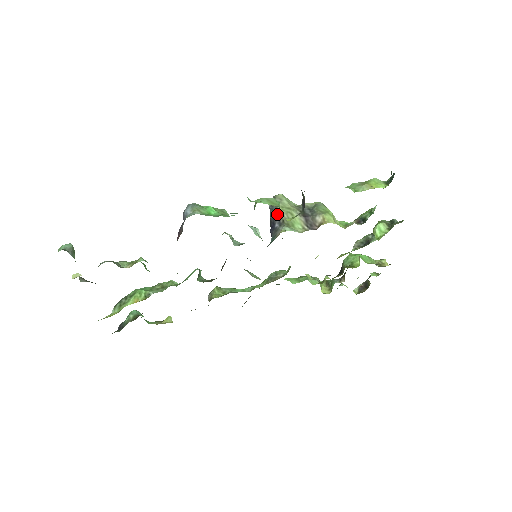
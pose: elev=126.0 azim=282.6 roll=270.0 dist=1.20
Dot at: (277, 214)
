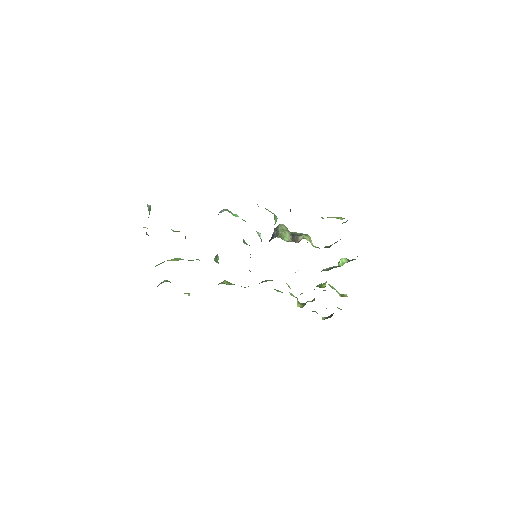
Dot at: (277, 232)
